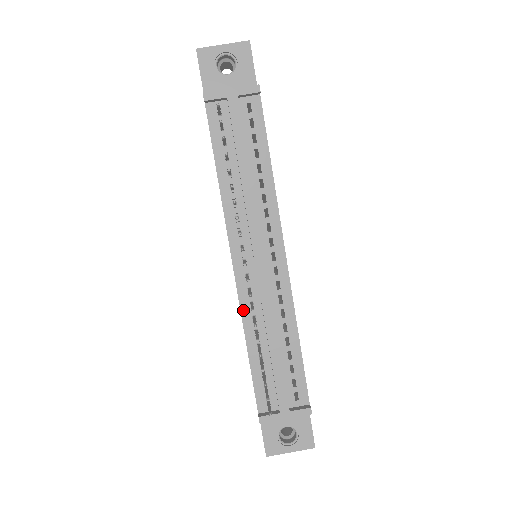
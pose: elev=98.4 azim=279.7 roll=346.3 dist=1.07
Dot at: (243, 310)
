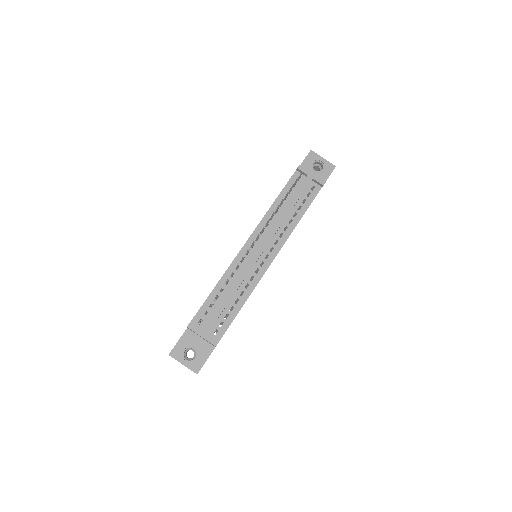
Dot at: (231, 267)
